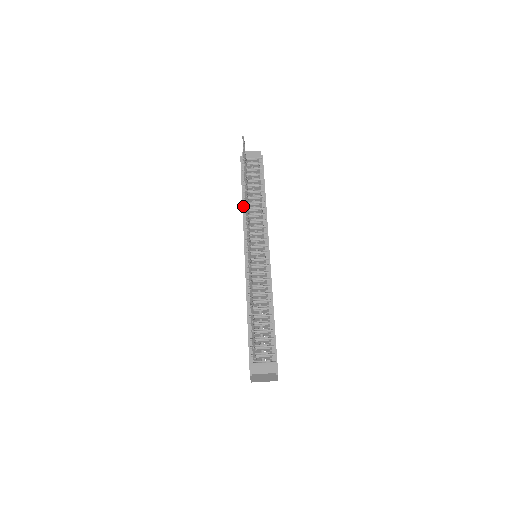
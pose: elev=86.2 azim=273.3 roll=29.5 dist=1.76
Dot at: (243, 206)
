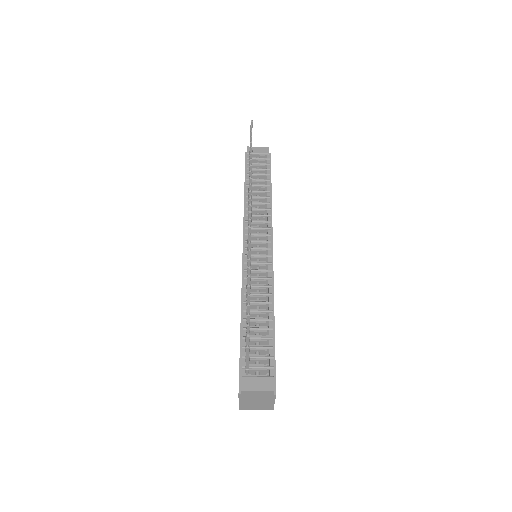
Dot at: (245, 201)
